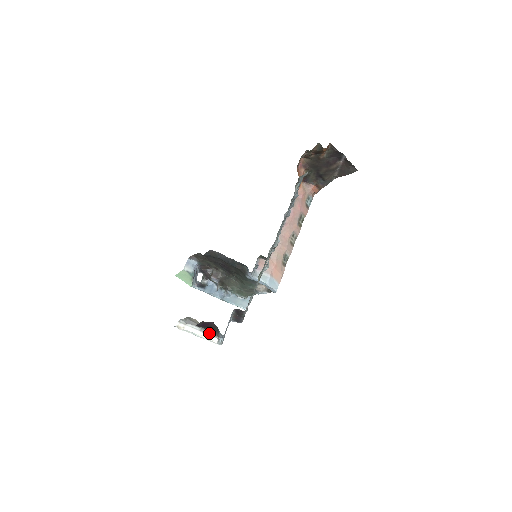
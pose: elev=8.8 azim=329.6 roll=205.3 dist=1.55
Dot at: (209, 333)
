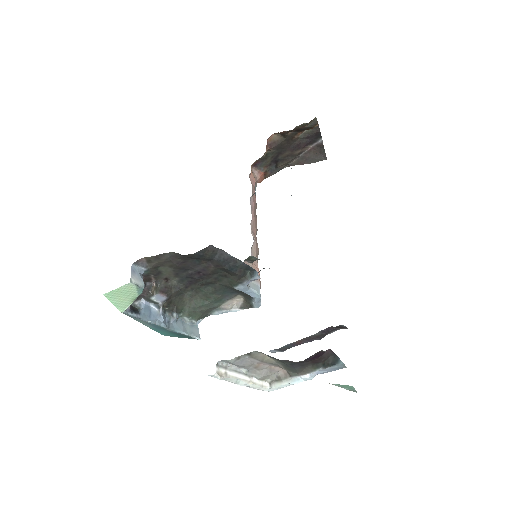
Dot at: (263, 375)
